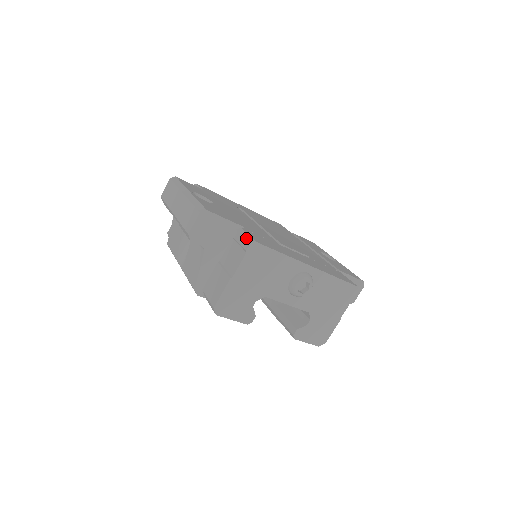
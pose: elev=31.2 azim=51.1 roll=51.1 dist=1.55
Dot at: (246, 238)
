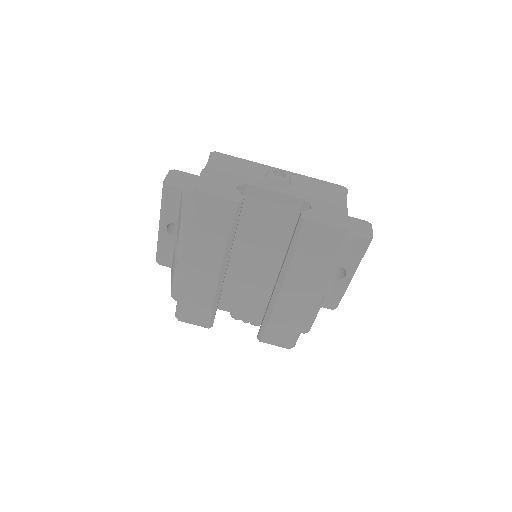
Dot at: occluded
